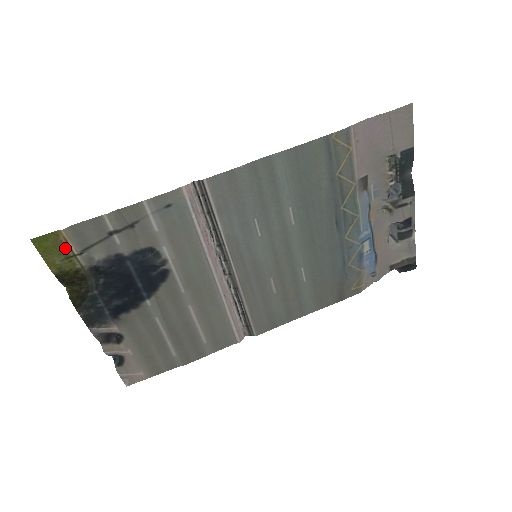
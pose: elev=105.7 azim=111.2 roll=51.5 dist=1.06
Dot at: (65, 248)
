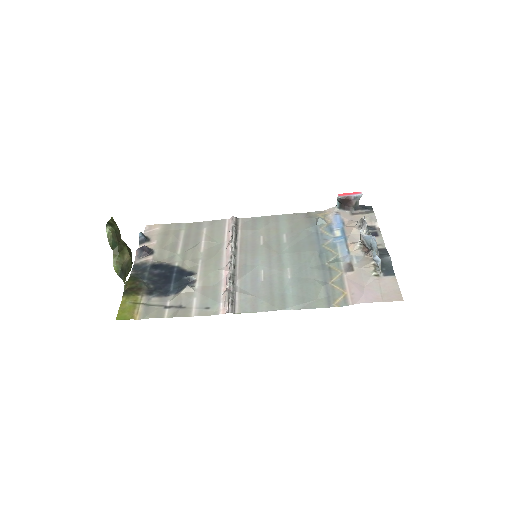
Dot at: (135, 309)
